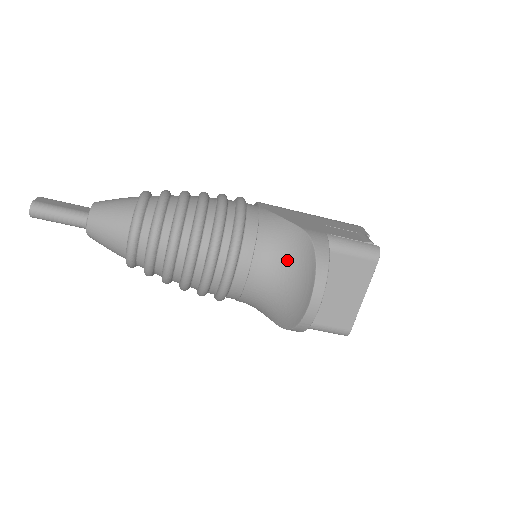
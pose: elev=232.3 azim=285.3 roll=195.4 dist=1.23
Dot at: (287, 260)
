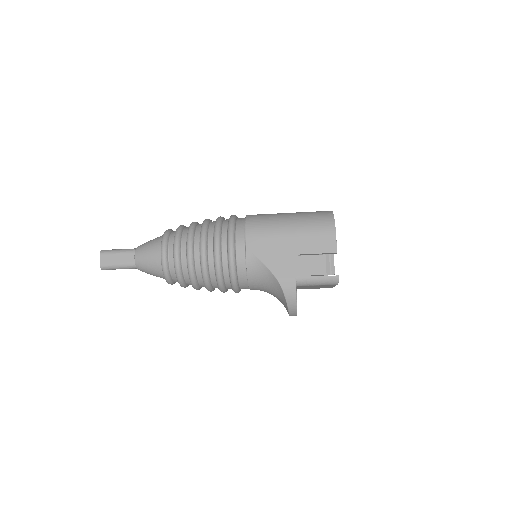
Dot at: (271, 291)
